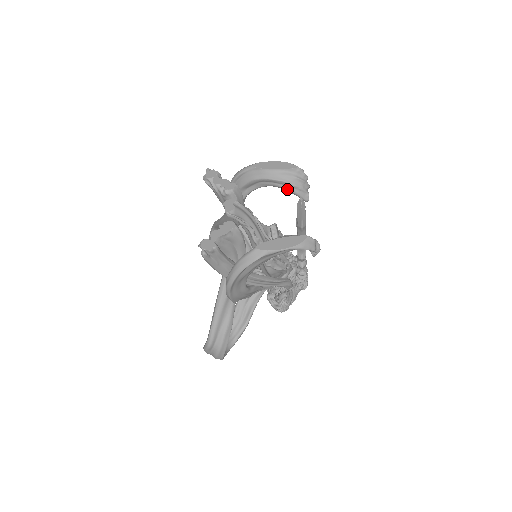
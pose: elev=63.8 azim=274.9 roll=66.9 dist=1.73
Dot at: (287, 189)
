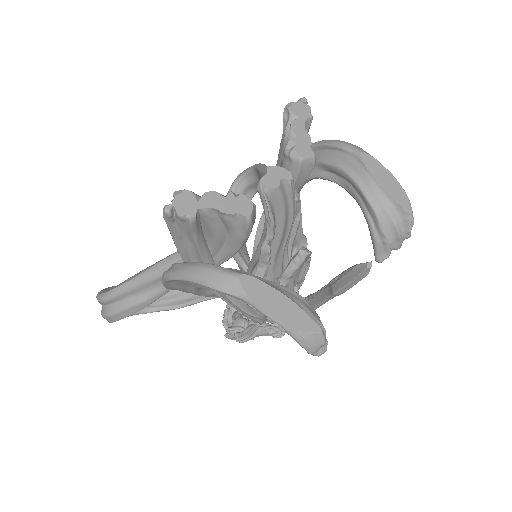
Dot at: (370, 225)
